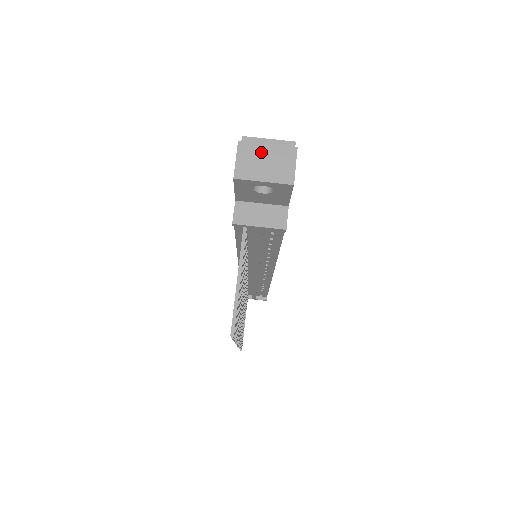
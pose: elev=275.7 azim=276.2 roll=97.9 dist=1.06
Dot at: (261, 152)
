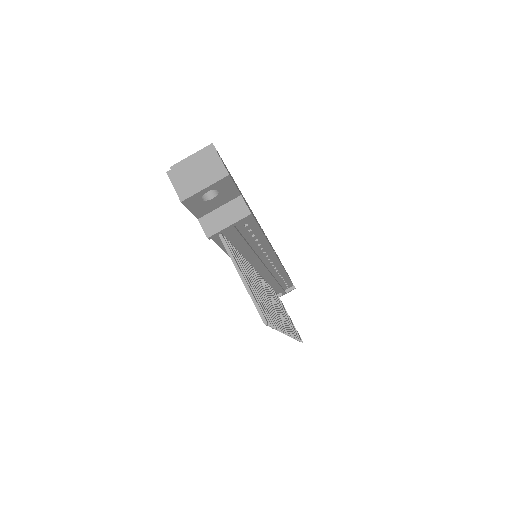
Dot at: (188, 168)
